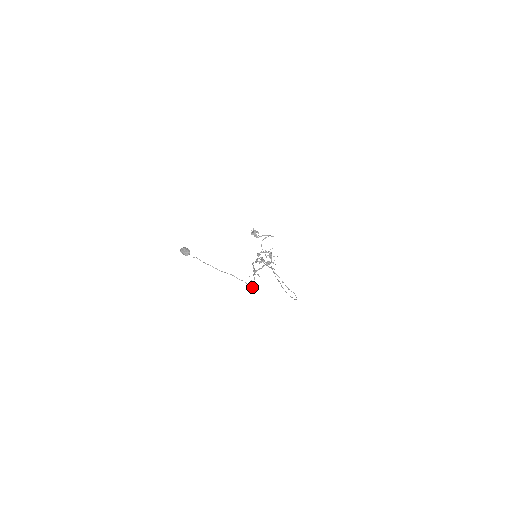
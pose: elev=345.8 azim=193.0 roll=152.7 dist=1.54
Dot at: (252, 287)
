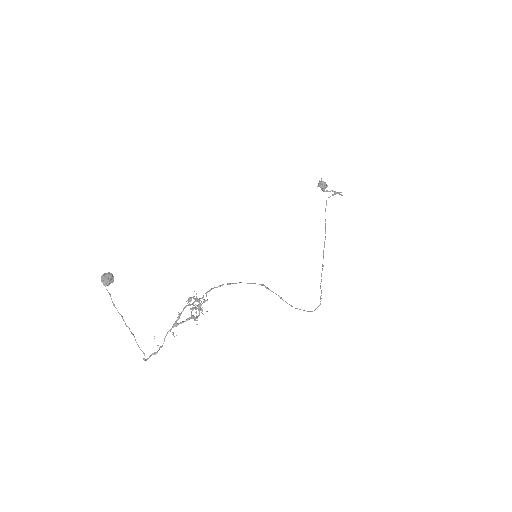
Dot at: (154, 353)
